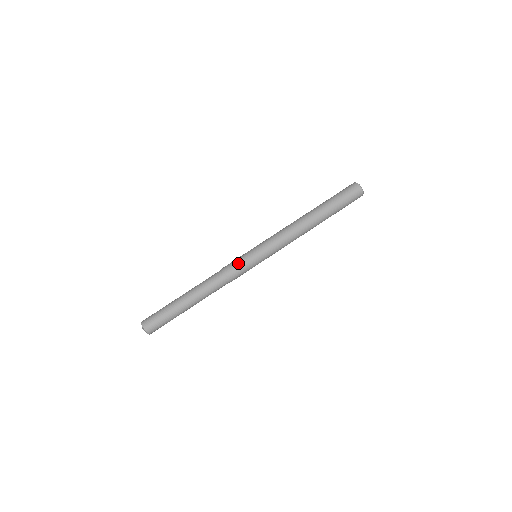
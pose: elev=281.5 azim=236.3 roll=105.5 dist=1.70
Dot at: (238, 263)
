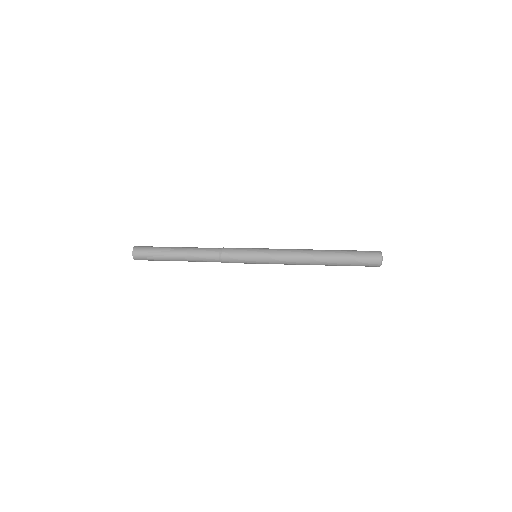
Dot at: (238, 248)
